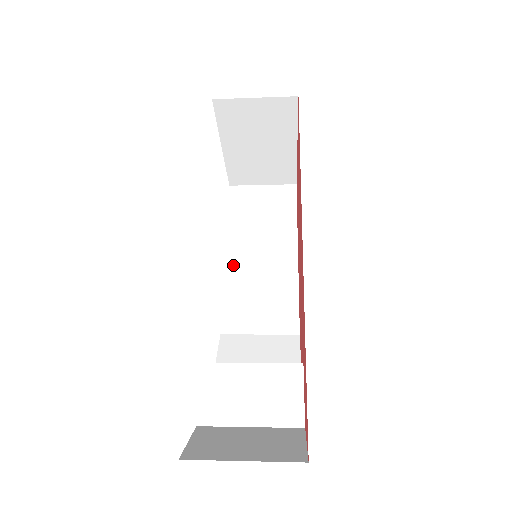
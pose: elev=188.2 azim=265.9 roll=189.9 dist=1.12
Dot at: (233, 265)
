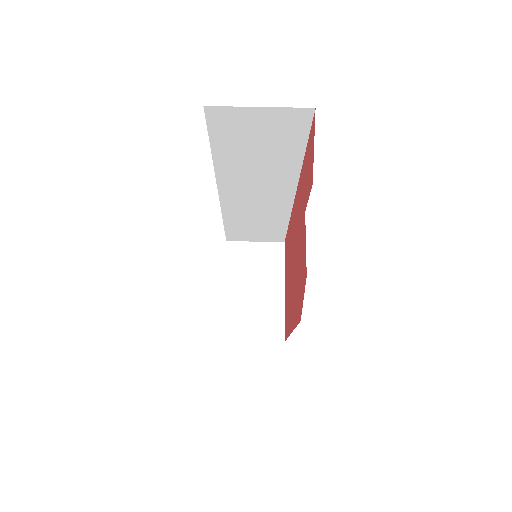
Dot at: occluded
